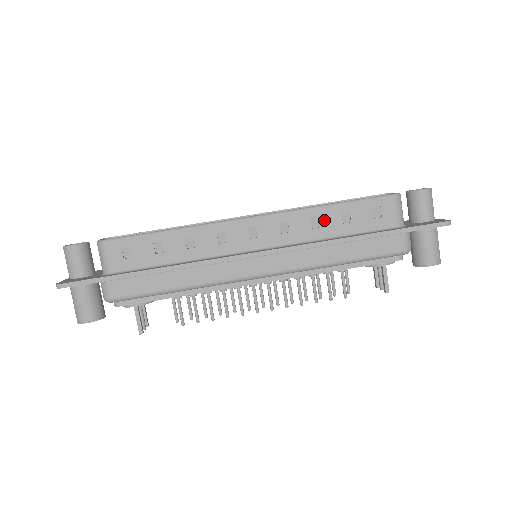
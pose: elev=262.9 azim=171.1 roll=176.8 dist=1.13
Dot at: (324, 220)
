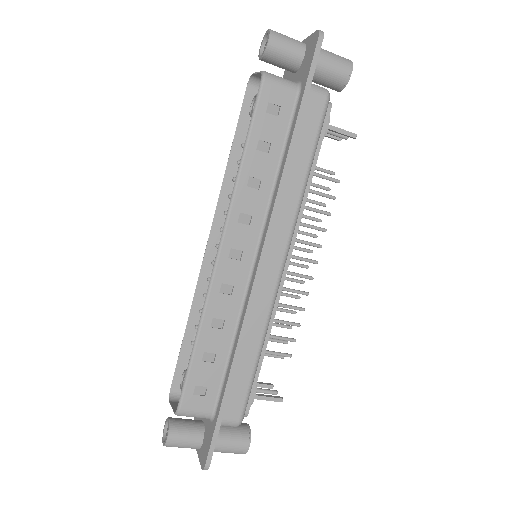
Dot at: (256, 172)
